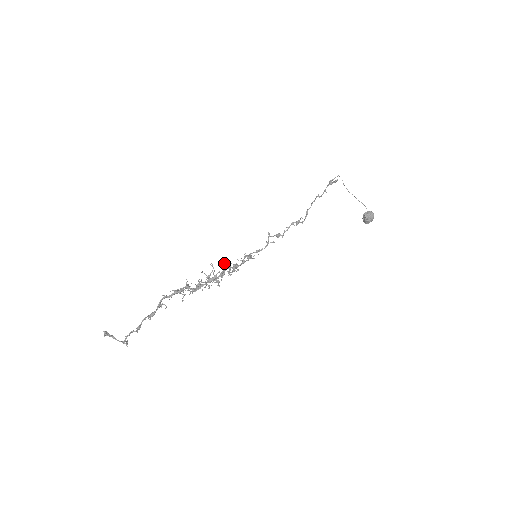
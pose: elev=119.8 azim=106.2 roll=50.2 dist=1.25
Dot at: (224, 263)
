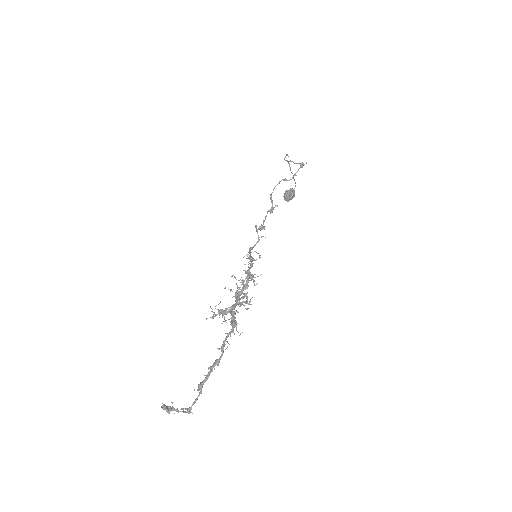
Dot at: (246, 272)
